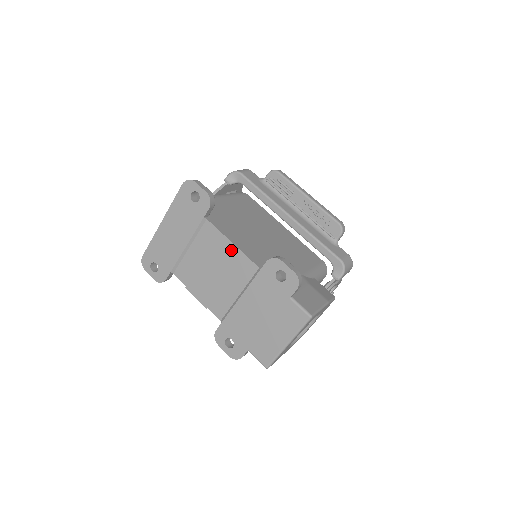
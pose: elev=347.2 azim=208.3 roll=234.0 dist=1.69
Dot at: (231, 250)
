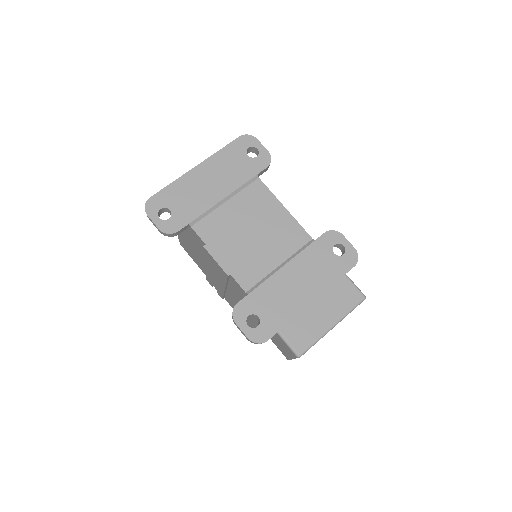
Dot at: (282, 215)
